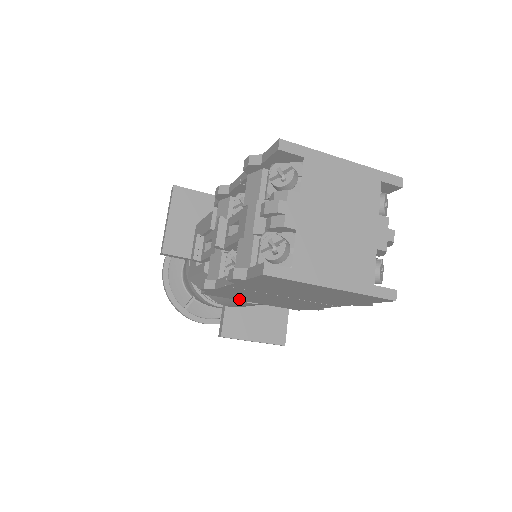
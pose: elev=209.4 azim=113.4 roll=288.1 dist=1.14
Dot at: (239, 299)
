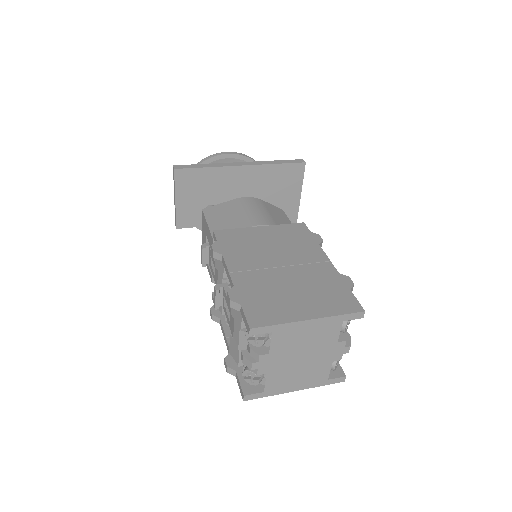
Dot at: occluded
